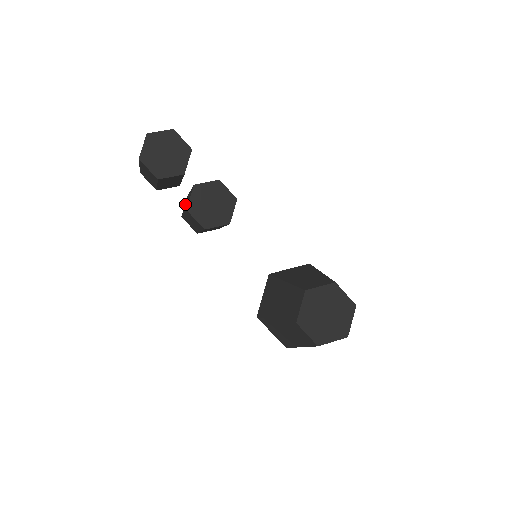
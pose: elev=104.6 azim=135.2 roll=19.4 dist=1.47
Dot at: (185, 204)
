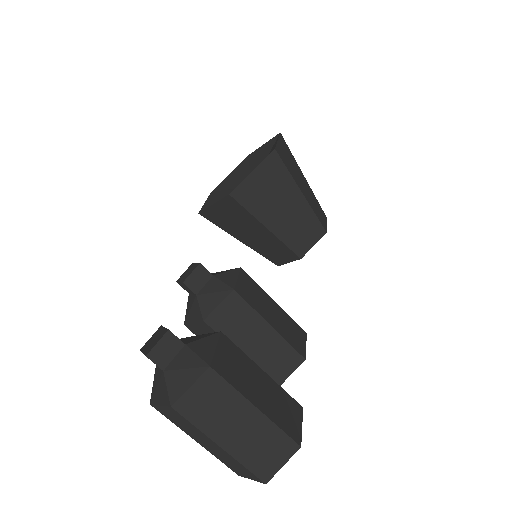
Dot at: occluded
